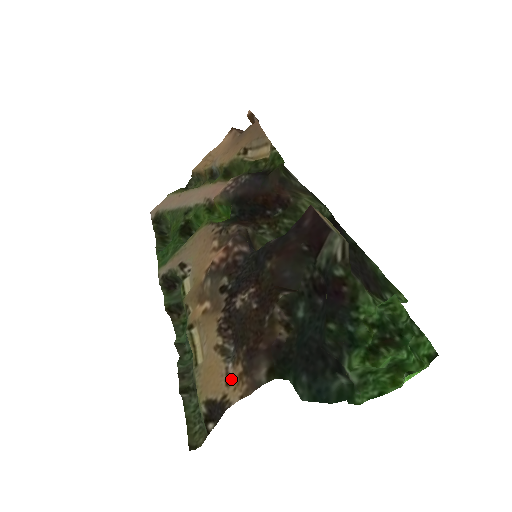
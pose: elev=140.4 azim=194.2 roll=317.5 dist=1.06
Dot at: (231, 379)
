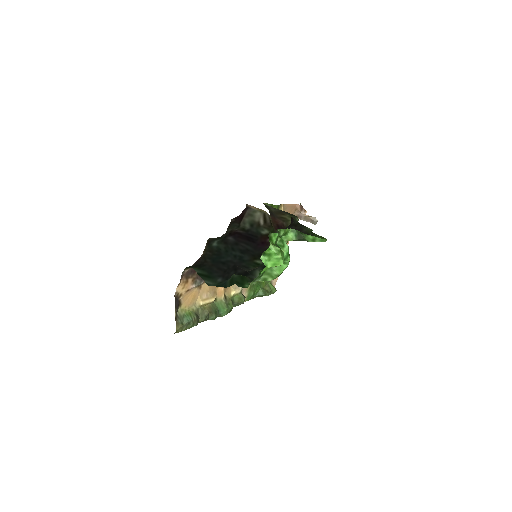
Dot at: (188, 288)
